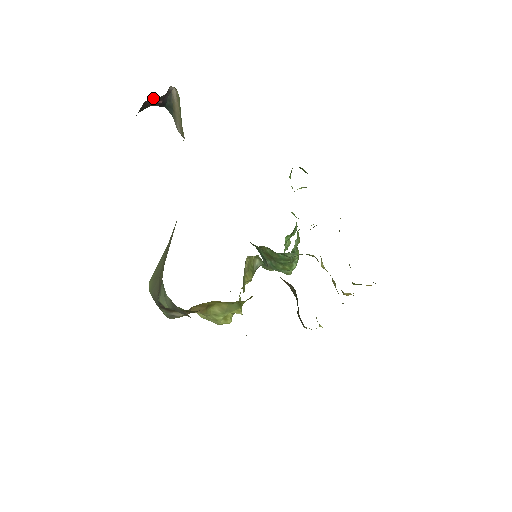
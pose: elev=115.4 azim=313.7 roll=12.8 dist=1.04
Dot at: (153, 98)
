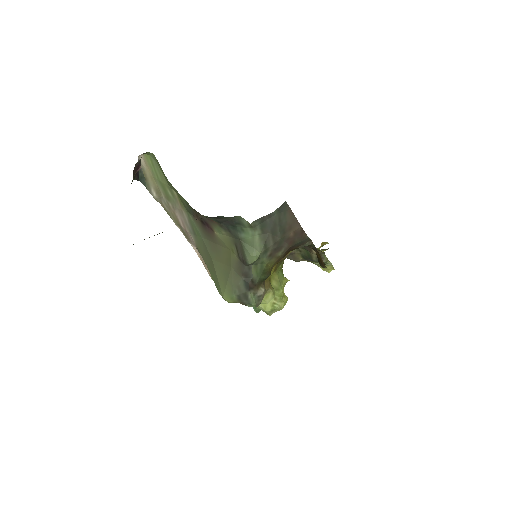
Dot at: (137, 163)
